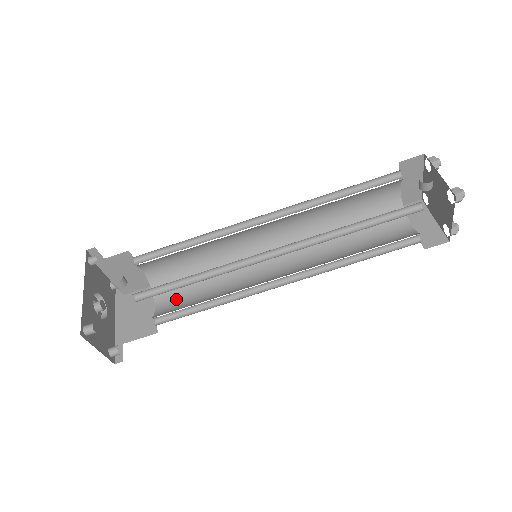
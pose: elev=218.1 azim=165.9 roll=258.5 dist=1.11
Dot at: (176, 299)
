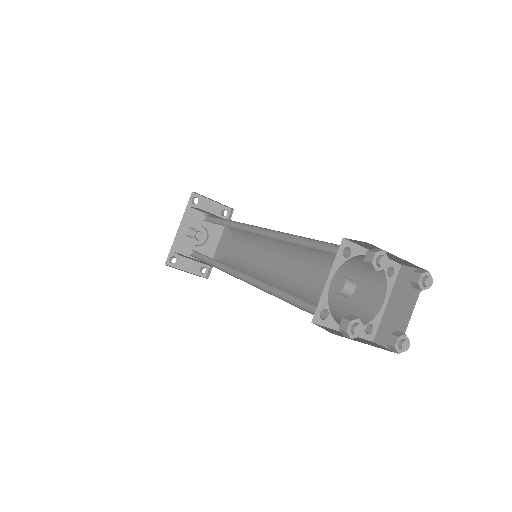
Dot at: (238, 250)
